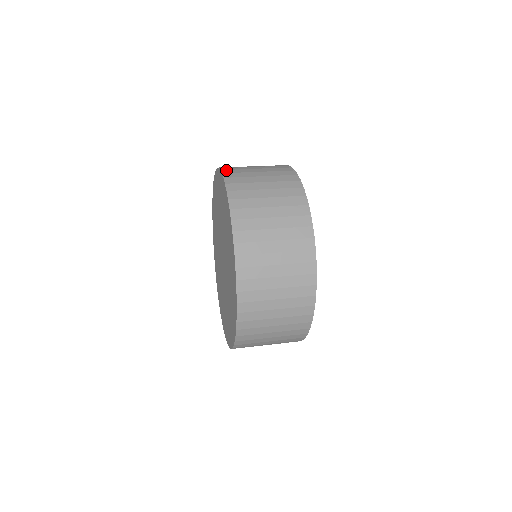
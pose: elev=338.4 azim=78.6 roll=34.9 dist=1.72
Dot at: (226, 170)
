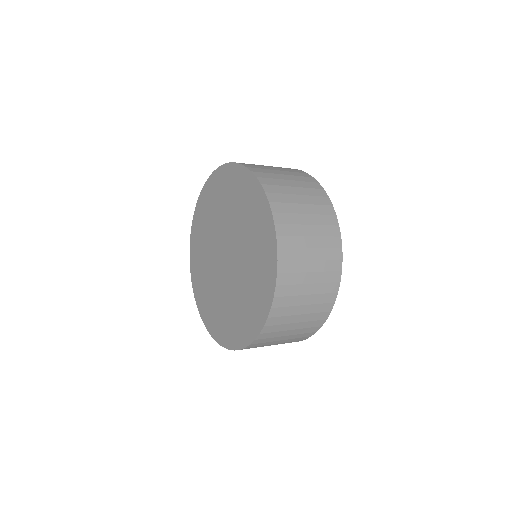
Dot at: occluded
